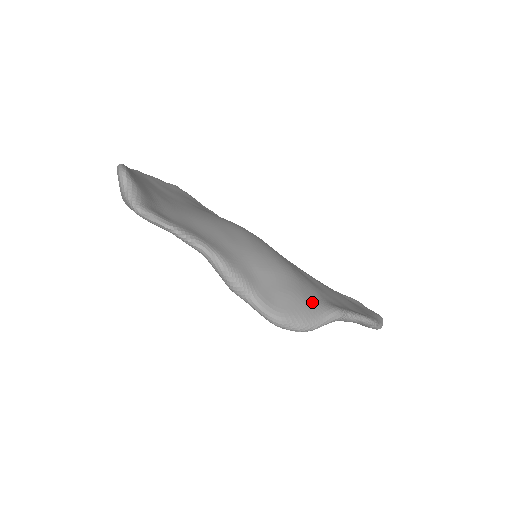
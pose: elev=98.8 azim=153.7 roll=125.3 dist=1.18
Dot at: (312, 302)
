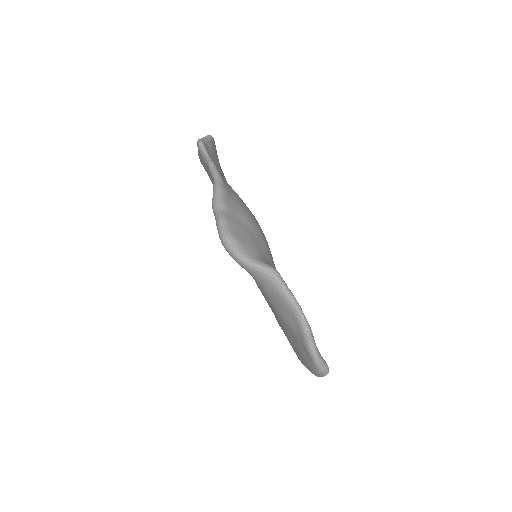
Dot at: (262, 256)
